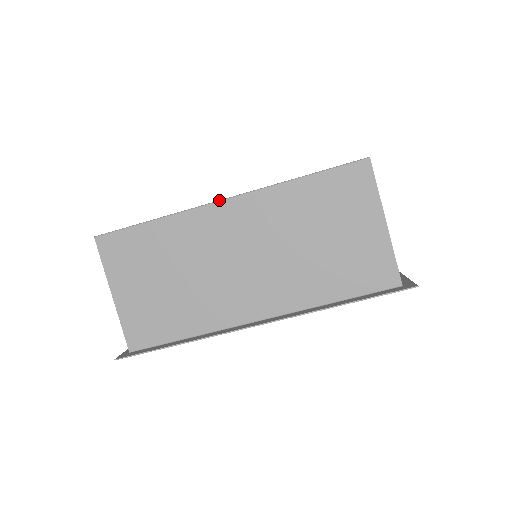
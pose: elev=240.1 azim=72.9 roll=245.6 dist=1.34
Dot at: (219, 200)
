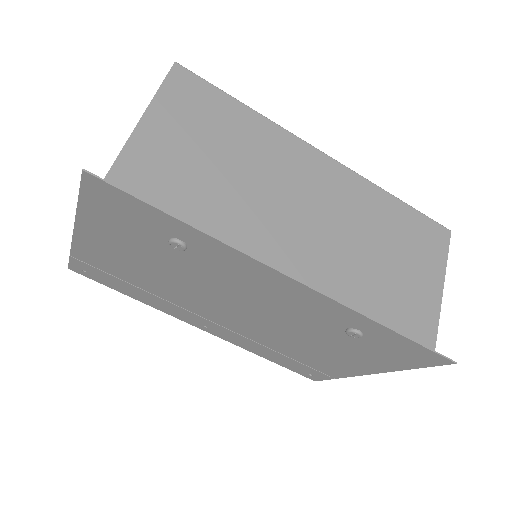
Dot at: occluded
